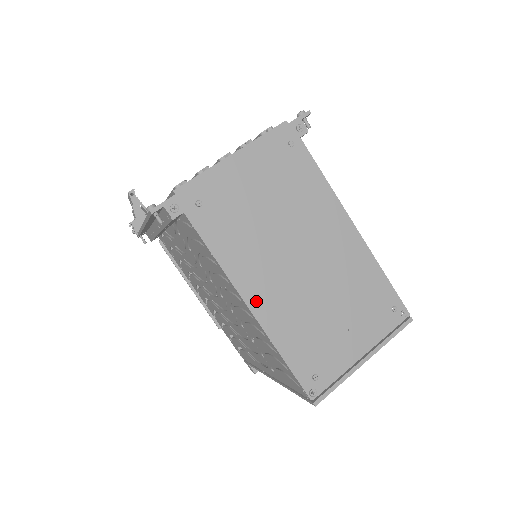
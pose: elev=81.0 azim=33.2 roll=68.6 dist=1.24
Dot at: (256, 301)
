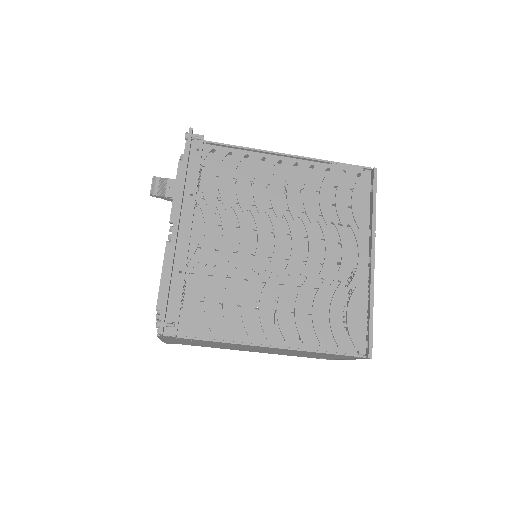
Dot at: occluded
